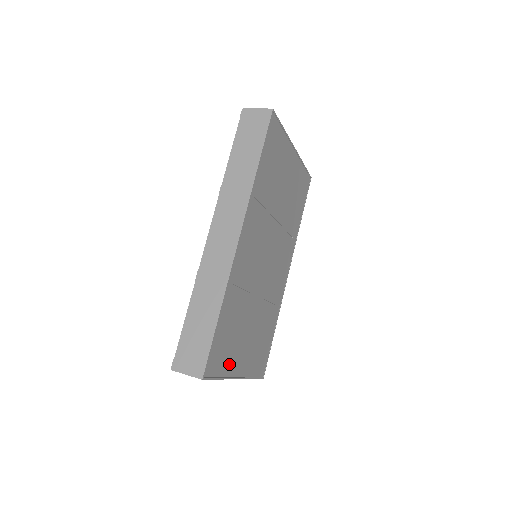
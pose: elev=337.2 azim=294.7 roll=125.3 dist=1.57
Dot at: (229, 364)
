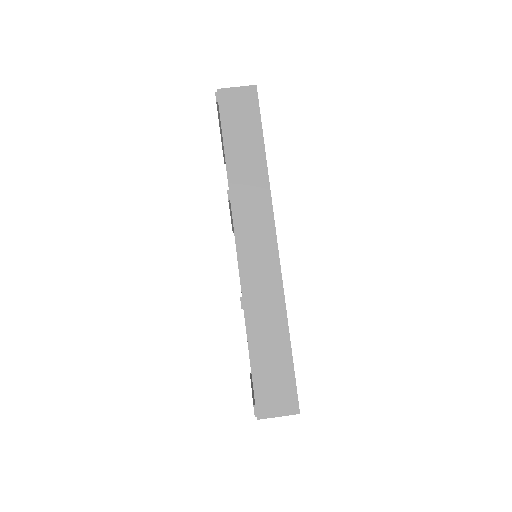
Dot at: occluded
